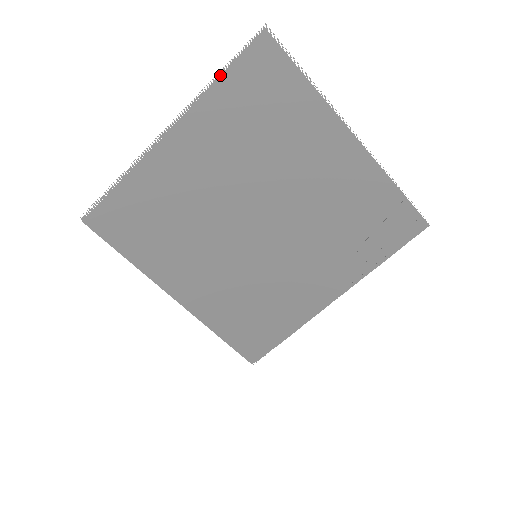
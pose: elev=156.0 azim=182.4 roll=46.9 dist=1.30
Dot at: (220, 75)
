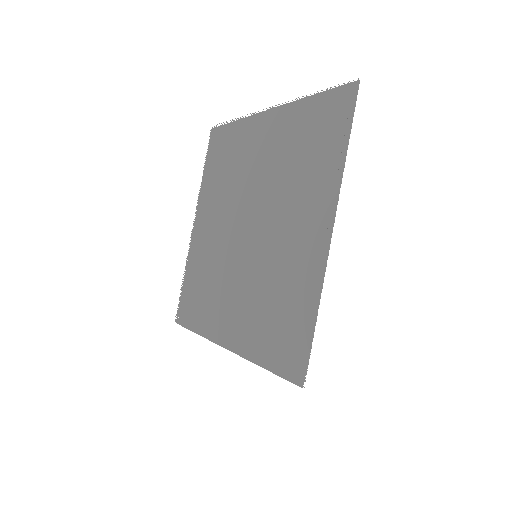
Dot at: (204, 171)
